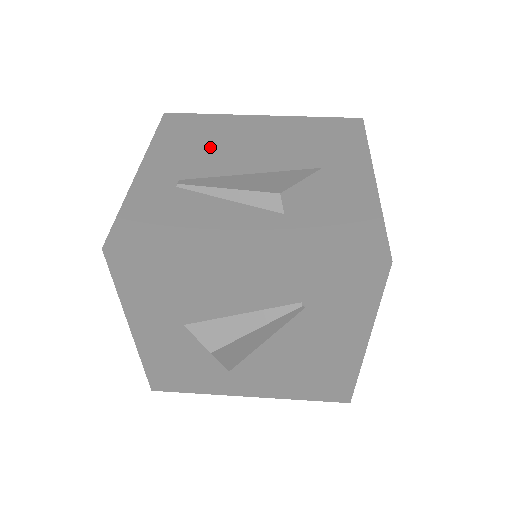
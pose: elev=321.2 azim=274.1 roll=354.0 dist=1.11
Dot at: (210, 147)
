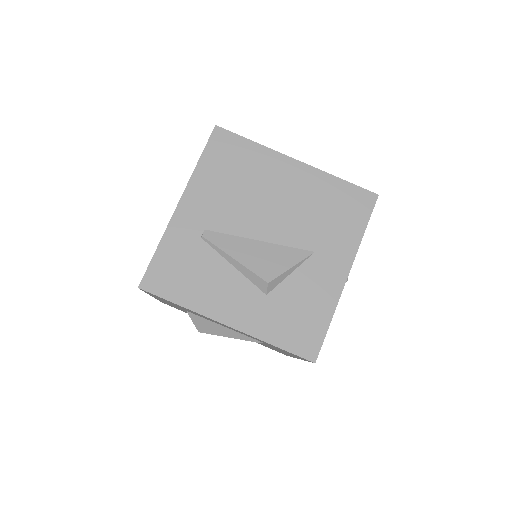
Dot at: (239, 194)
